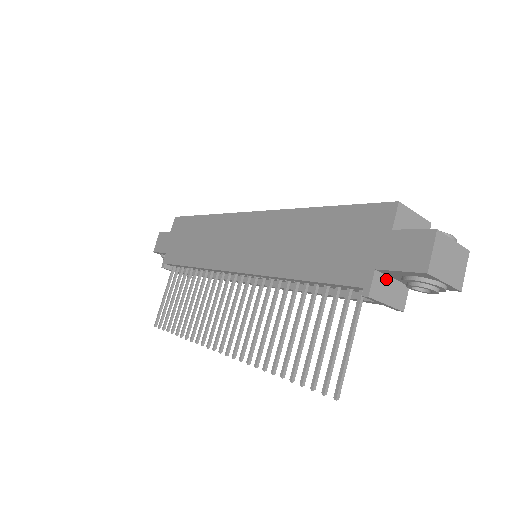
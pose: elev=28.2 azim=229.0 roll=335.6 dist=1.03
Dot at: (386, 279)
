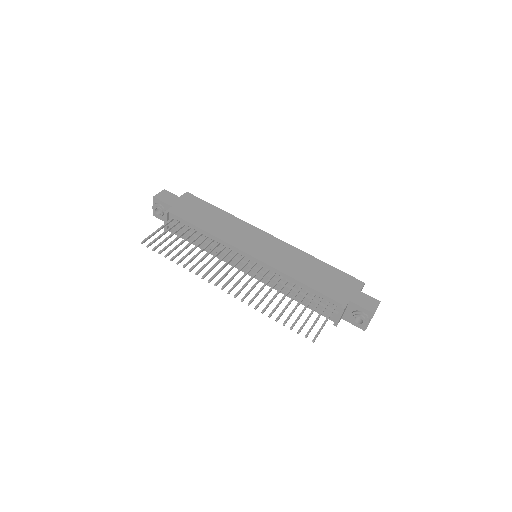
Dot at: (346, 308)
